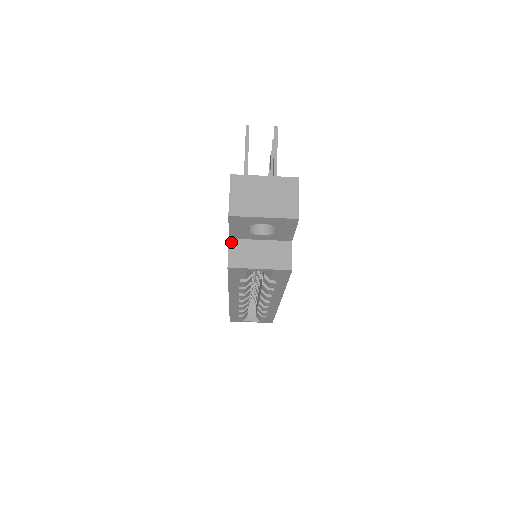
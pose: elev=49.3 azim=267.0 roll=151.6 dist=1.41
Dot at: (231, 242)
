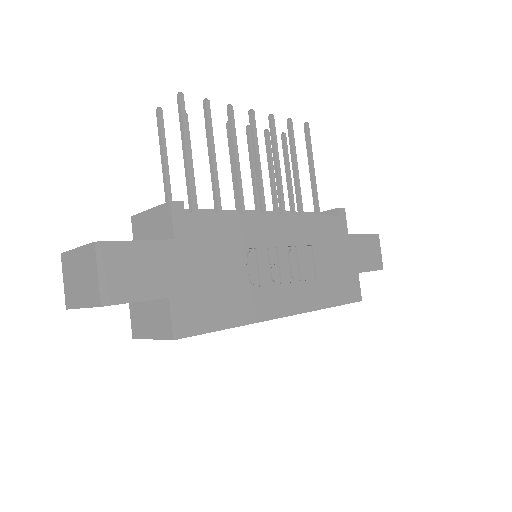
Dot at: (130, 306)
